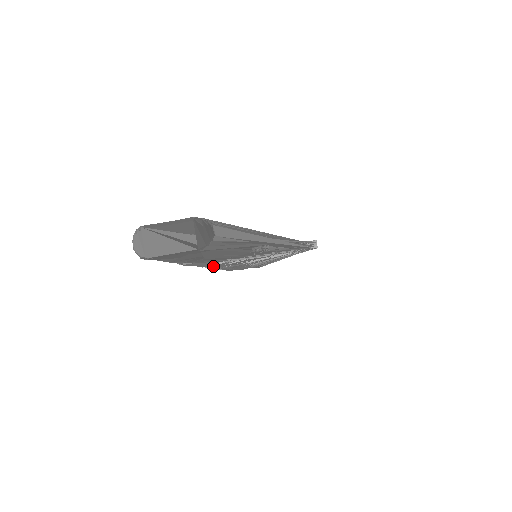
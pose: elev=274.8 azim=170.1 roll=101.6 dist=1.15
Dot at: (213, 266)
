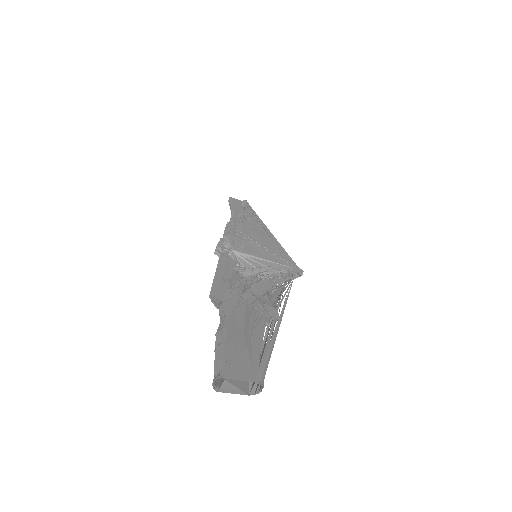
Dot at: occluded
